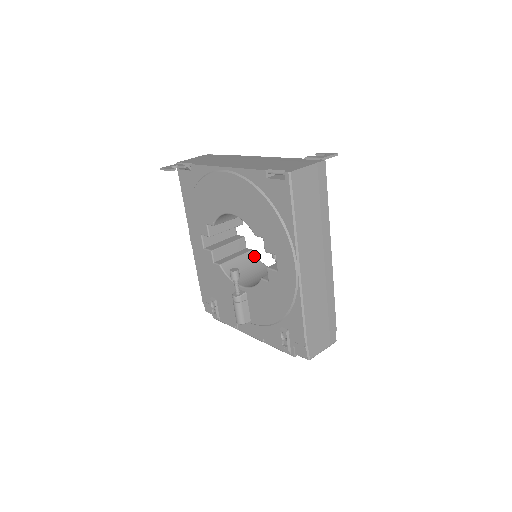
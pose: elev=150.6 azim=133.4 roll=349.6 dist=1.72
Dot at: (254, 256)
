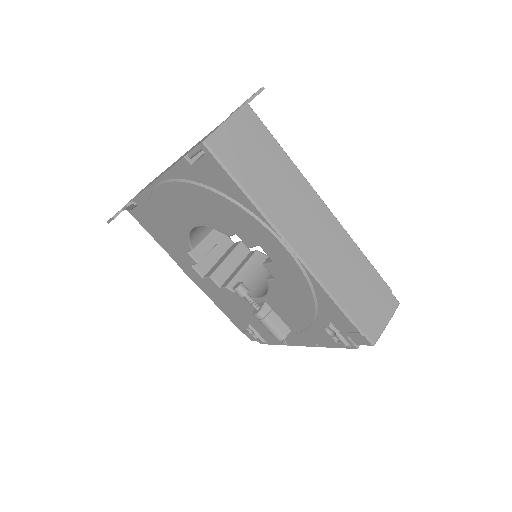
Dot at: (262, 256)
